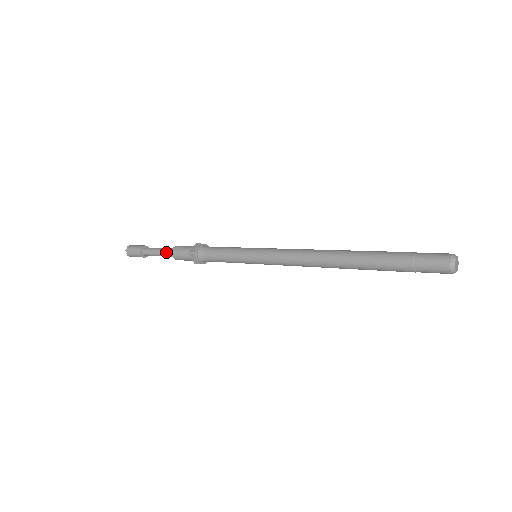
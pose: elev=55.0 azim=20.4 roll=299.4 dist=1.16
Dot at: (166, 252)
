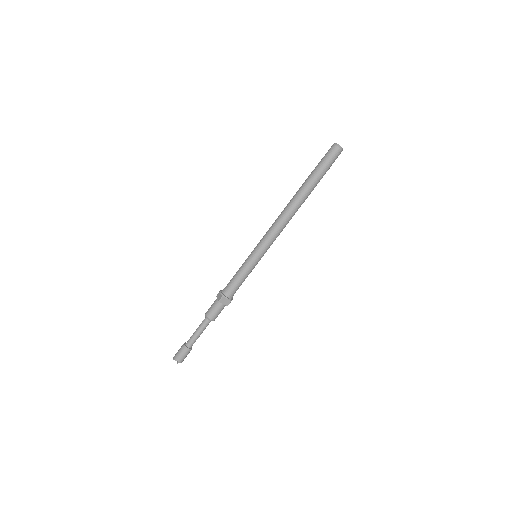
Dot at: (203, 324)
